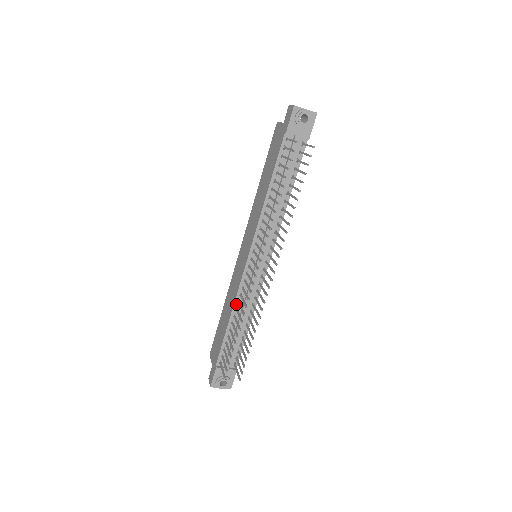
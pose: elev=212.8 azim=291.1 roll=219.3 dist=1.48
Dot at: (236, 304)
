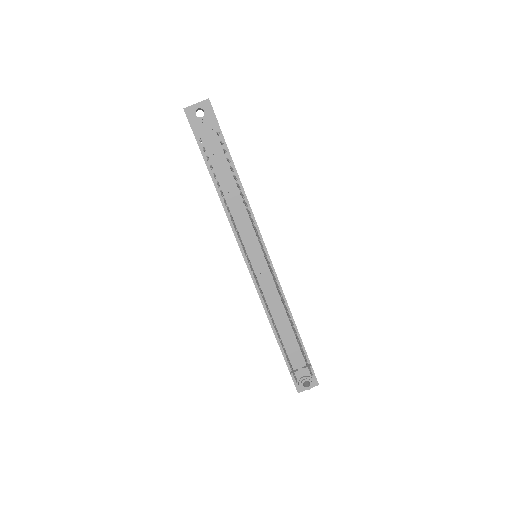
Dot at: (266, 309)
